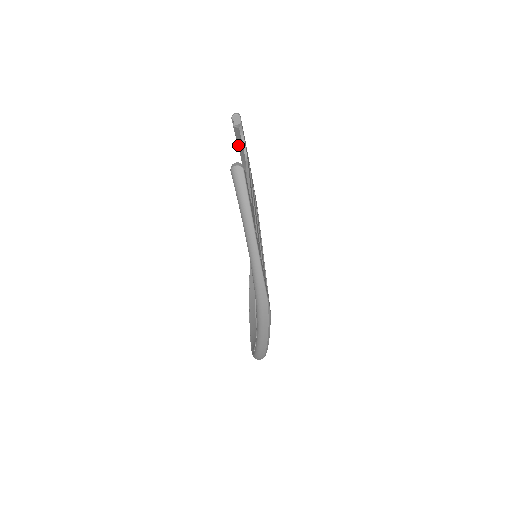
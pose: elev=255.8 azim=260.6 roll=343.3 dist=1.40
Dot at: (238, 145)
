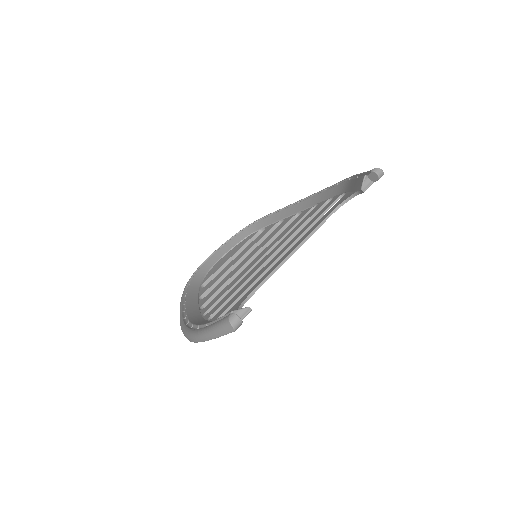
Dot at: (356, 179)
